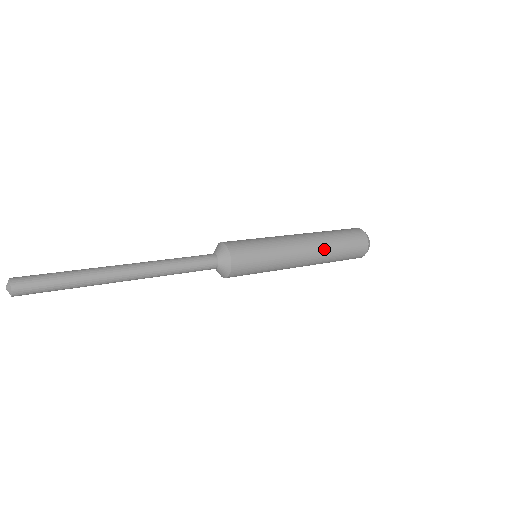
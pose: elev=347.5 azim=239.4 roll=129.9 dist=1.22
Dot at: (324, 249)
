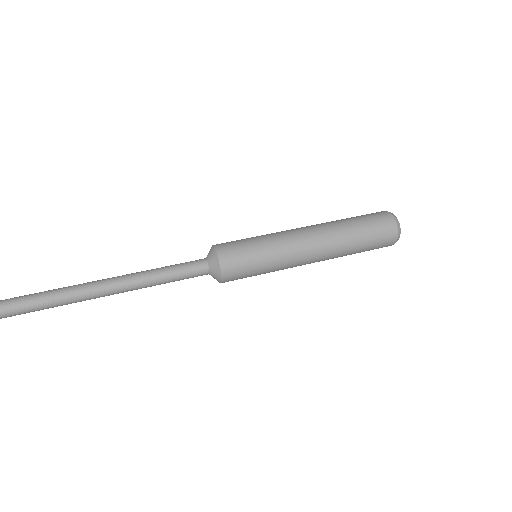
Dot at: (337, 246)
